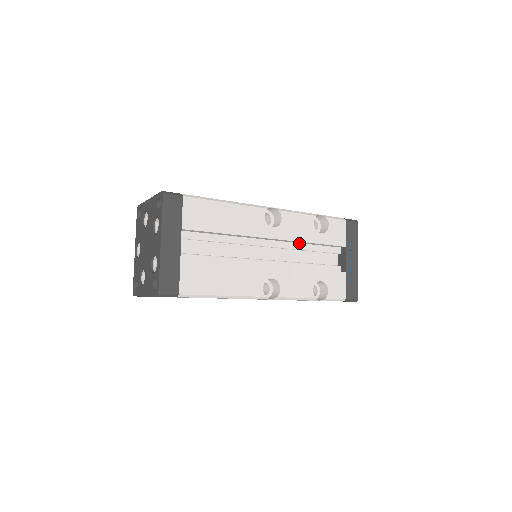
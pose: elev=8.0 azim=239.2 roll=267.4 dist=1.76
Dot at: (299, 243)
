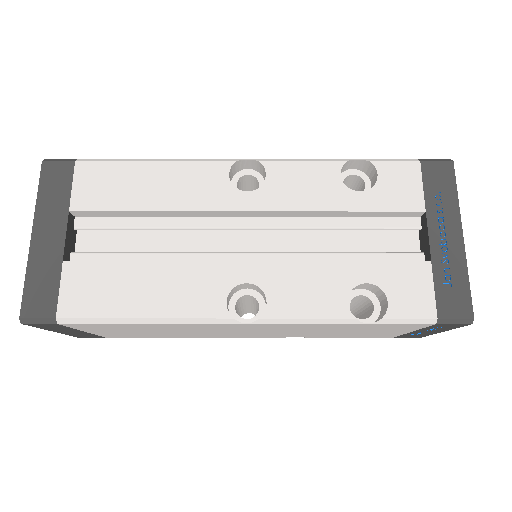
Dot at: (316, 217)
